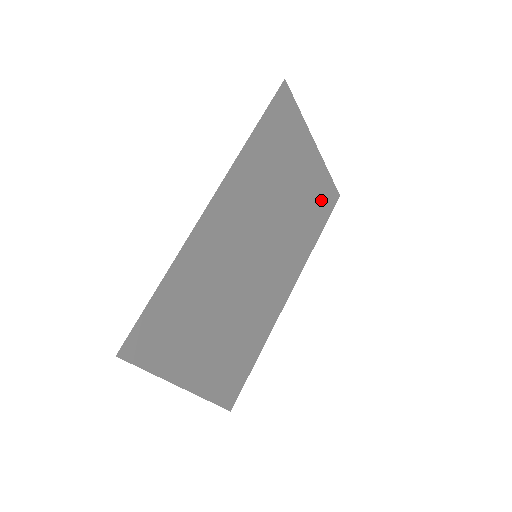
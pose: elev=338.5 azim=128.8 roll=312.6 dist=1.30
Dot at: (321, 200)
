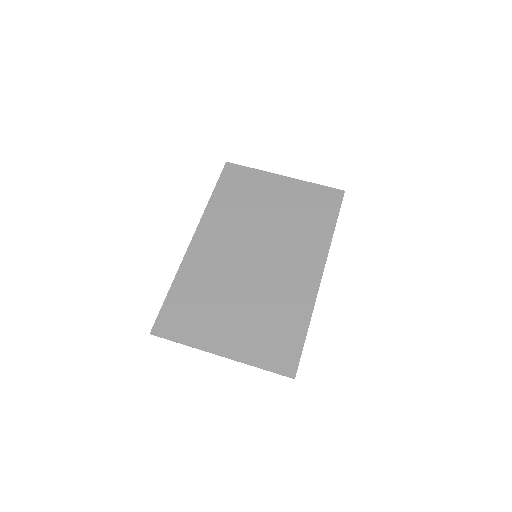
Dot at: (318, 202)
